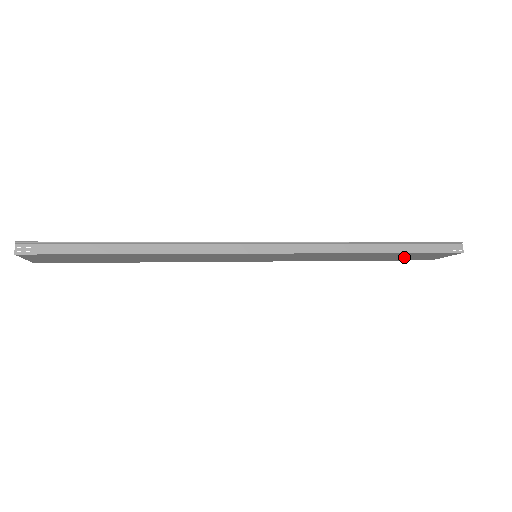
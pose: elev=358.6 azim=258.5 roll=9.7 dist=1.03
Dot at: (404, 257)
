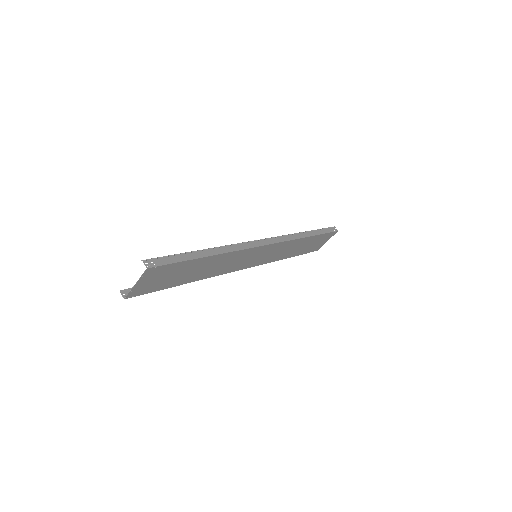
Dot at: (313, 245)
